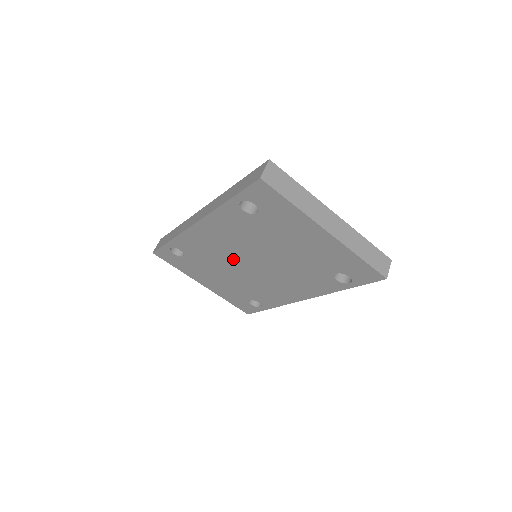
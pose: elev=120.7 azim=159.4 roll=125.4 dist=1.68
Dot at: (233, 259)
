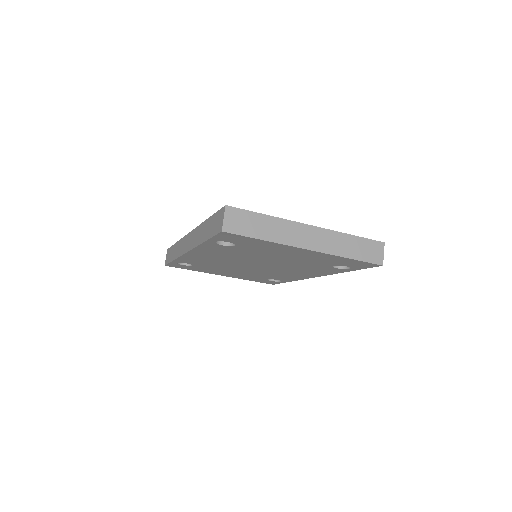
Dot at: (236, 264)
